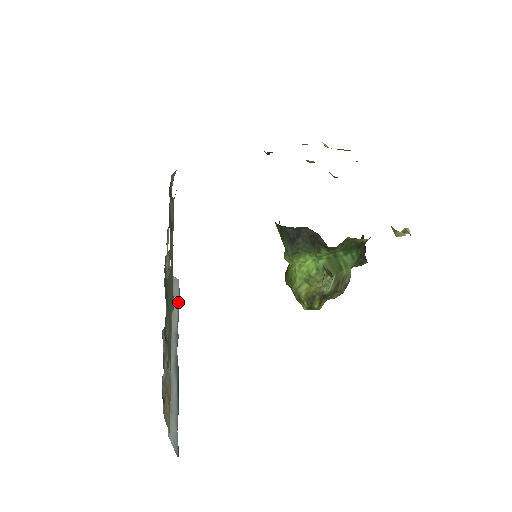
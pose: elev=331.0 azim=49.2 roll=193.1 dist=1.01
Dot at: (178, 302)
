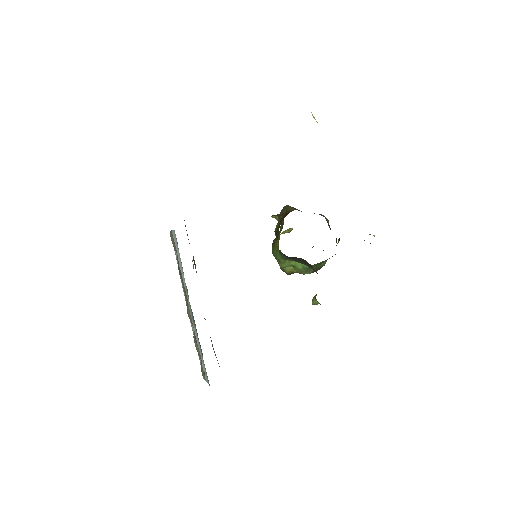
Dot at: occluded
